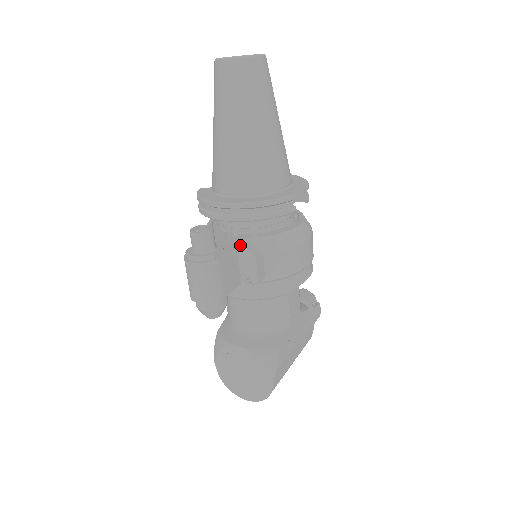
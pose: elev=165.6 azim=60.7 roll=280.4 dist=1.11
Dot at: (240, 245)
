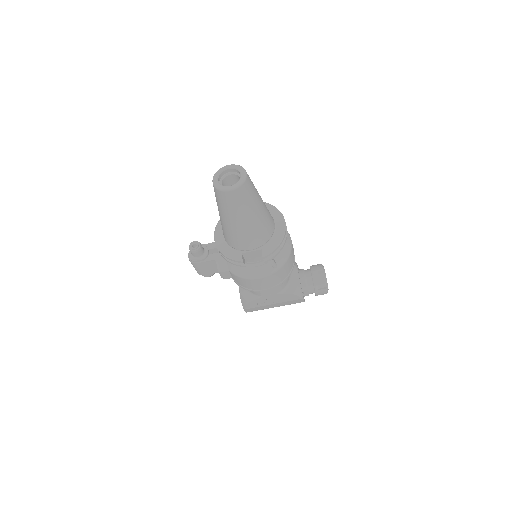
Dot at: (217, 260)
